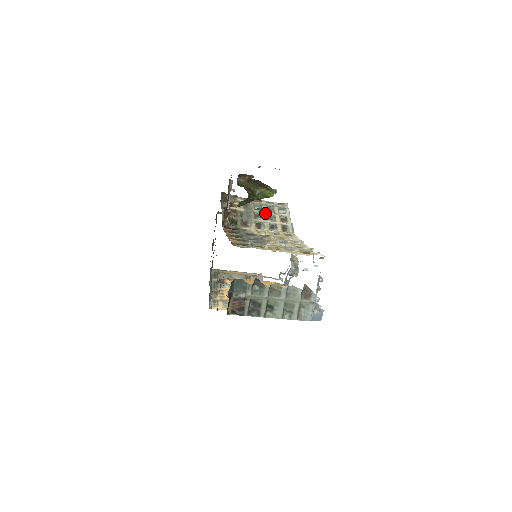
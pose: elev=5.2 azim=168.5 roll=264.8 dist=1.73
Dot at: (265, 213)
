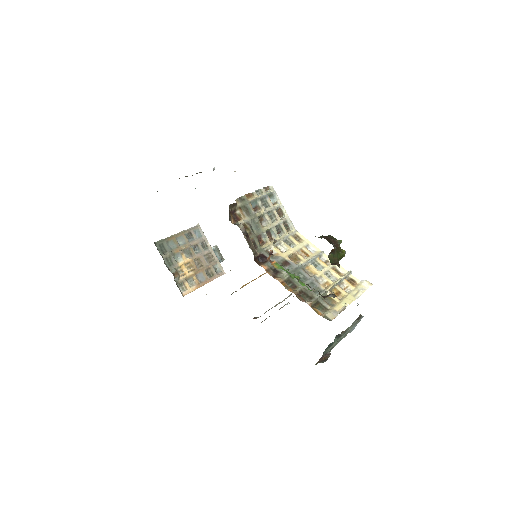
Dot at: (266, 213)
